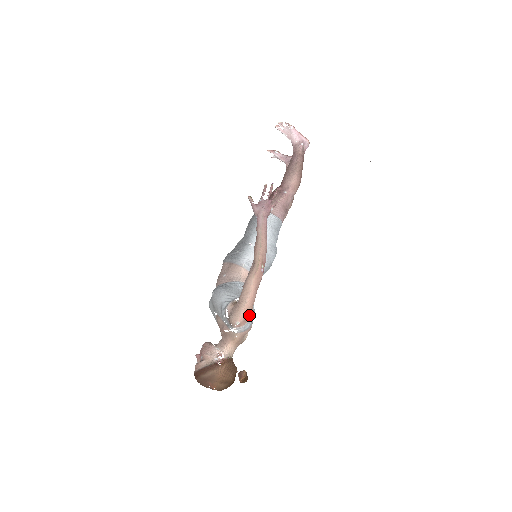
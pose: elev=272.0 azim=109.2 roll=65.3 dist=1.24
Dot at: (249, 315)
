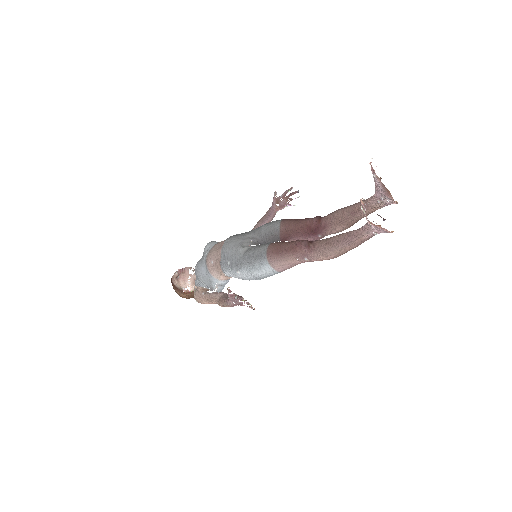
Dot at: occluded
